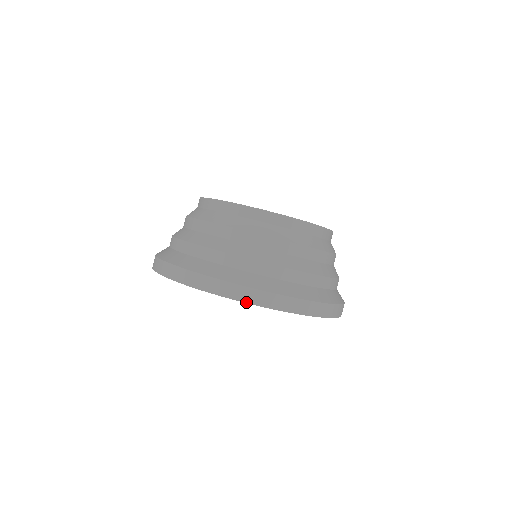
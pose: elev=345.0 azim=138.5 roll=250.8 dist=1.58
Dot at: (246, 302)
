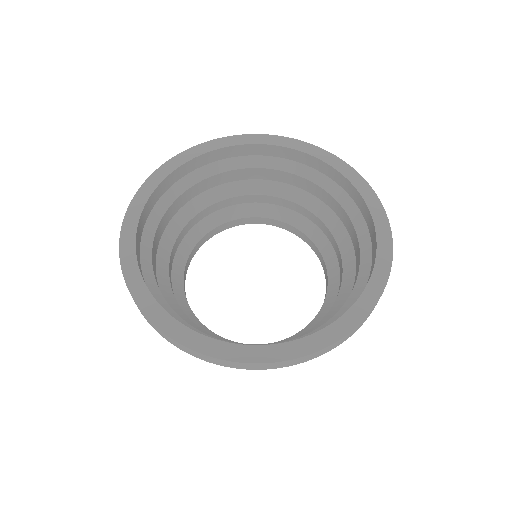
Dot at: (346, 163)
